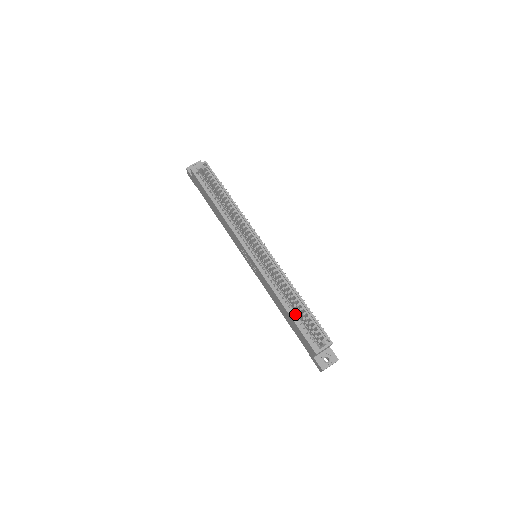
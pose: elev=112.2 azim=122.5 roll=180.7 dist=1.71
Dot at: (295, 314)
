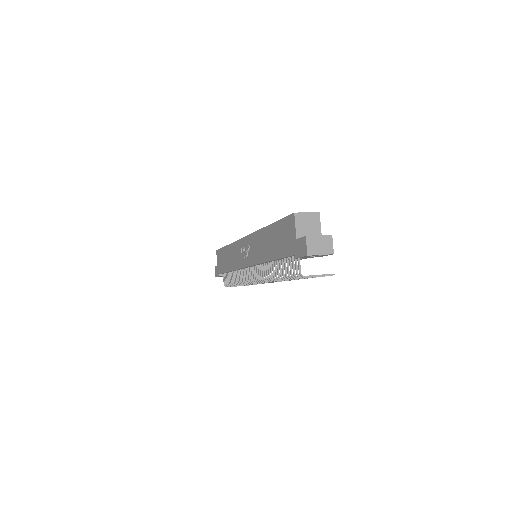
Dot at: occluded
